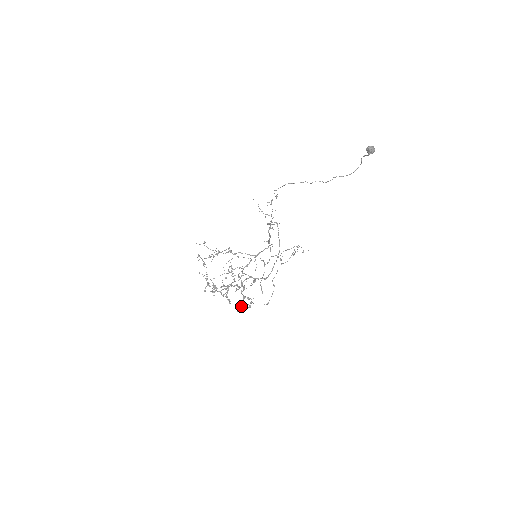
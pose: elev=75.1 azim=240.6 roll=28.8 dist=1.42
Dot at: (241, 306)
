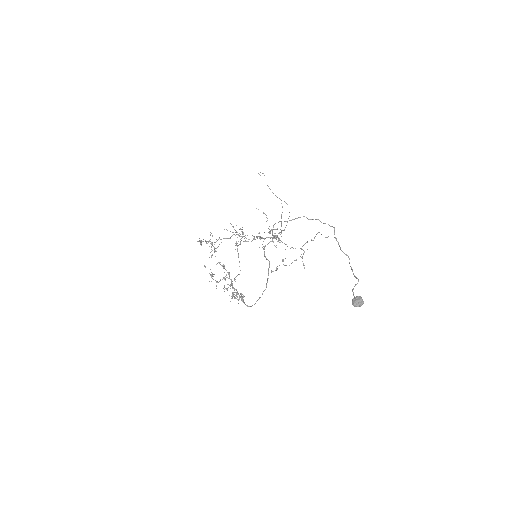
Dot at: (236, 294)
